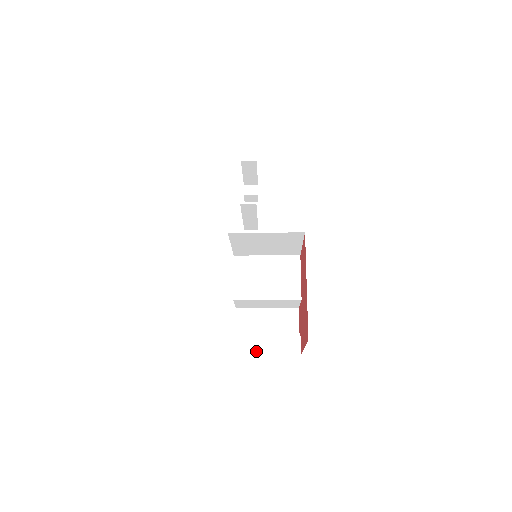
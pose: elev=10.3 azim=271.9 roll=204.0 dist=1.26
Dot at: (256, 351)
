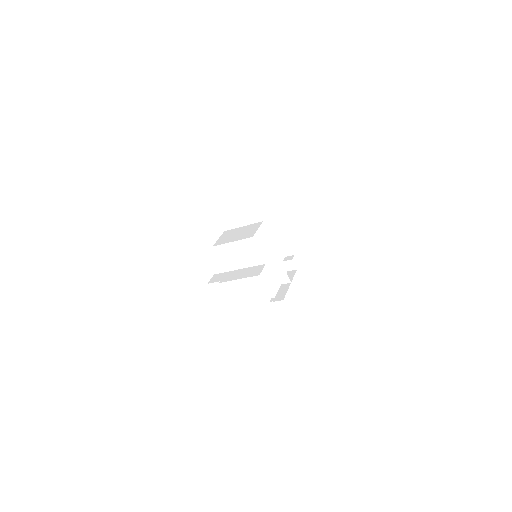
Dot at: (222, 279)
